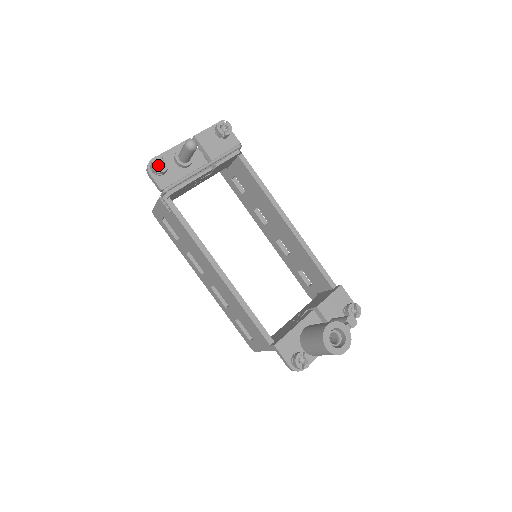
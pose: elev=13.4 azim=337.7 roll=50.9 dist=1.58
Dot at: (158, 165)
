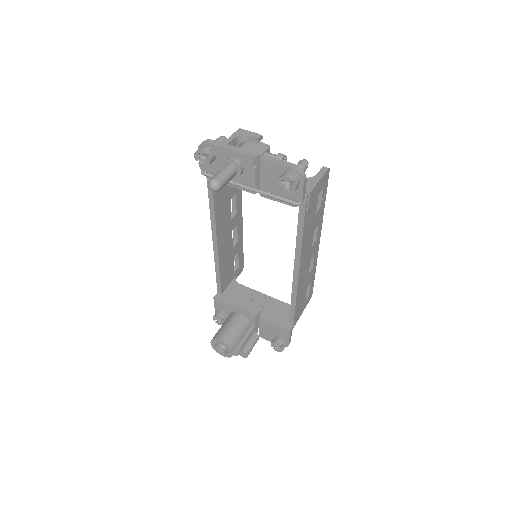
Dot at: (205, 154)
